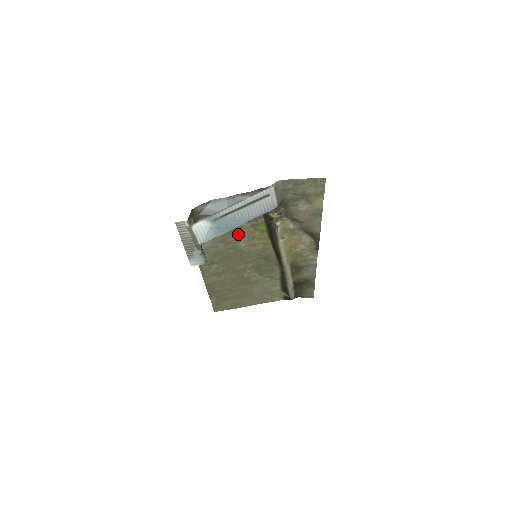
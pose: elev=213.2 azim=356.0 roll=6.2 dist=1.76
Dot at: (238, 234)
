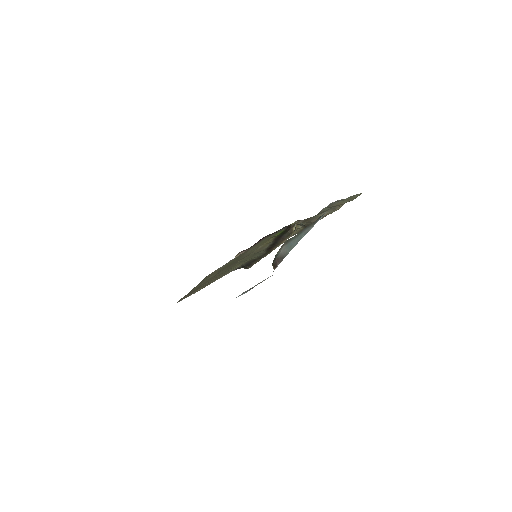
Dot at: (254, 246)
